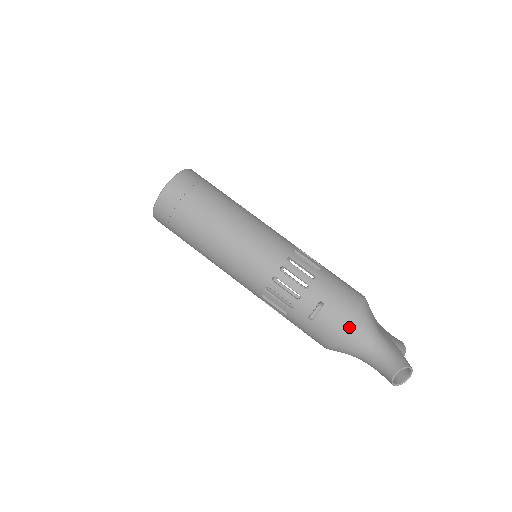
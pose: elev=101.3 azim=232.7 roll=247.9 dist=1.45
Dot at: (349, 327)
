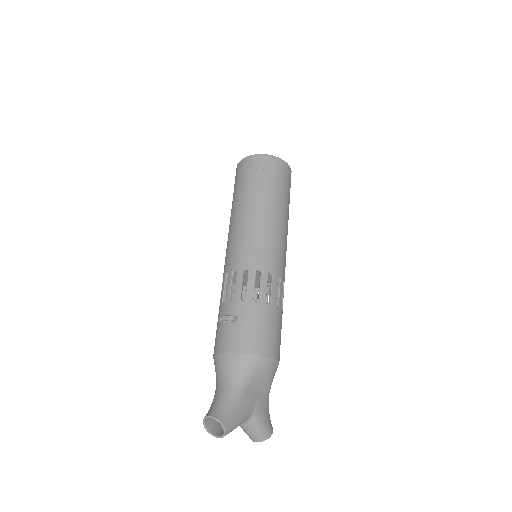
Dot at: (231, 354)
